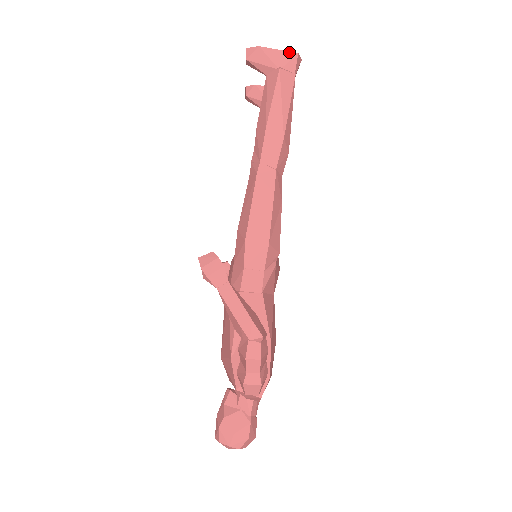
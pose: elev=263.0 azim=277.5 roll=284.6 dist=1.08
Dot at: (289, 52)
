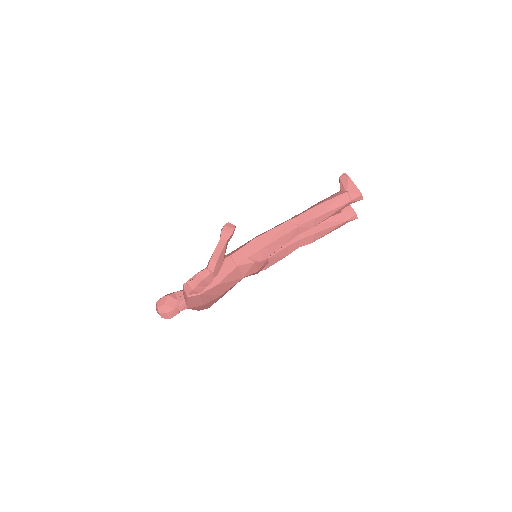
Dot at: (359, 190)
